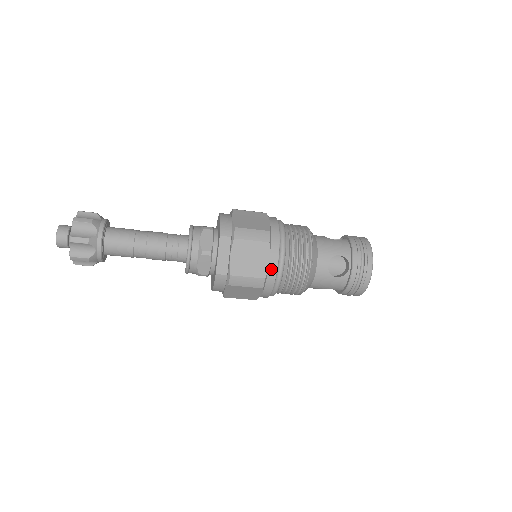
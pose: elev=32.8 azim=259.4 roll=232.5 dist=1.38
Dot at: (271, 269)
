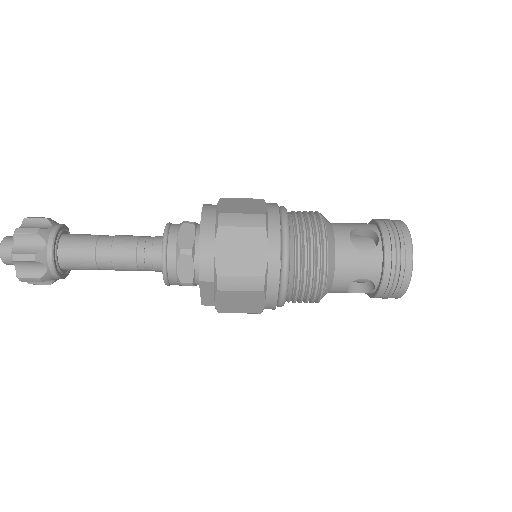
Dot at: (268, 307)
